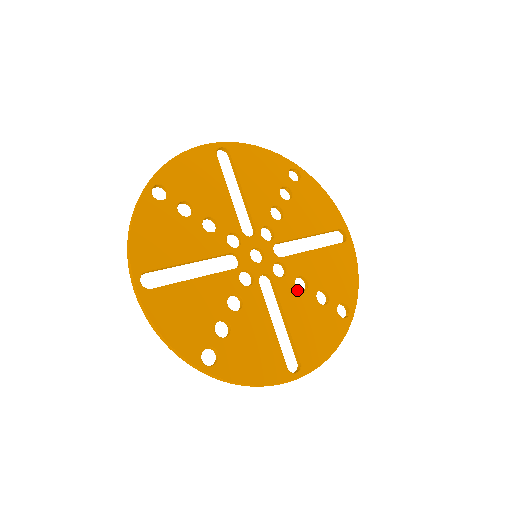
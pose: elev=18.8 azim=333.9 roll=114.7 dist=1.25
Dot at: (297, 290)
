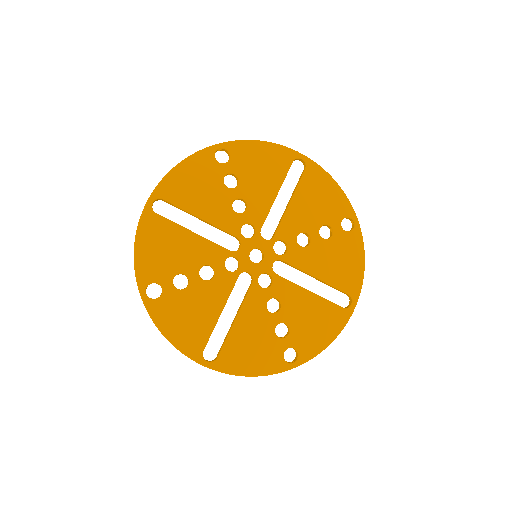
Dot at: (265, 307)
